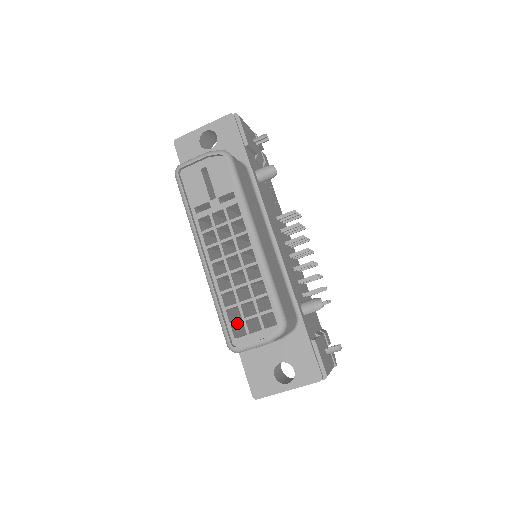
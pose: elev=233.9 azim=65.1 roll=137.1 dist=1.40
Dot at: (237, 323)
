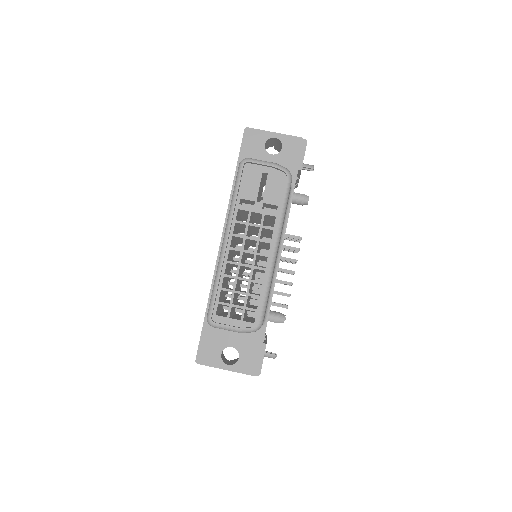
Dot at: (223, 304)
